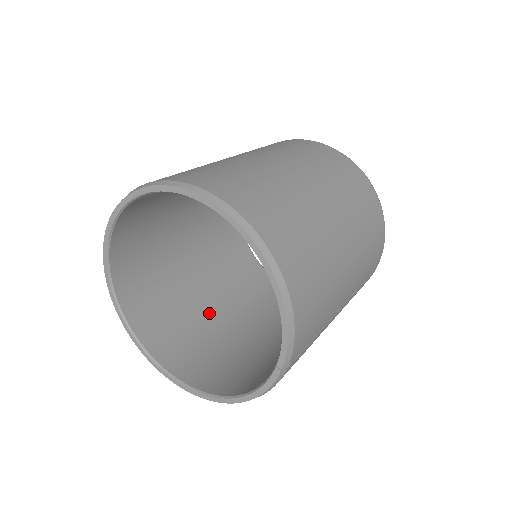
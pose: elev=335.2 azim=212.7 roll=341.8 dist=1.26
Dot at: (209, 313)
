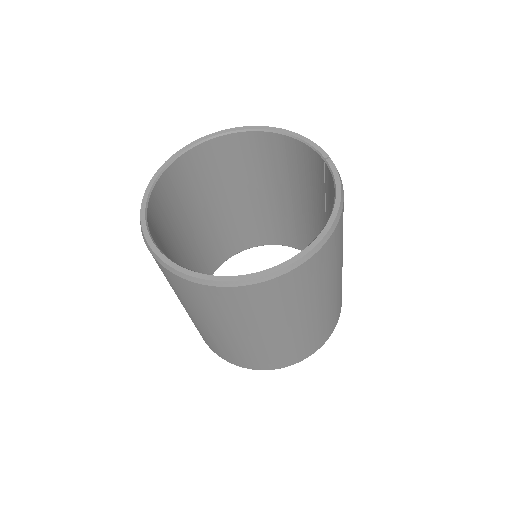
Dot at: occluded
